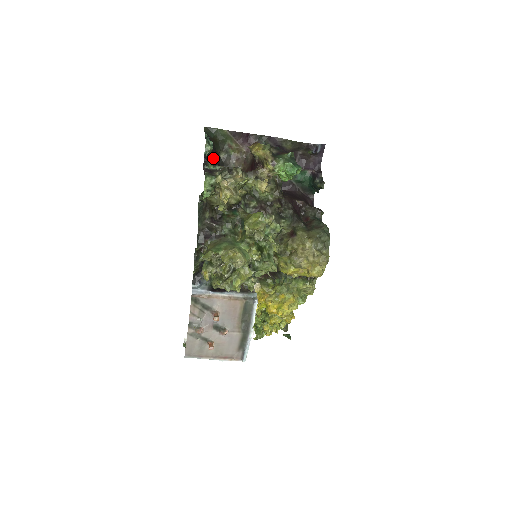
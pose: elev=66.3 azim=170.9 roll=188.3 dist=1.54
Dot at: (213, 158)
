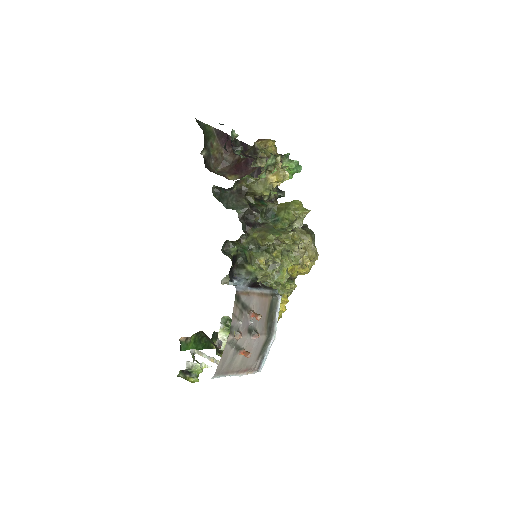
Dot at: (225, 148)
